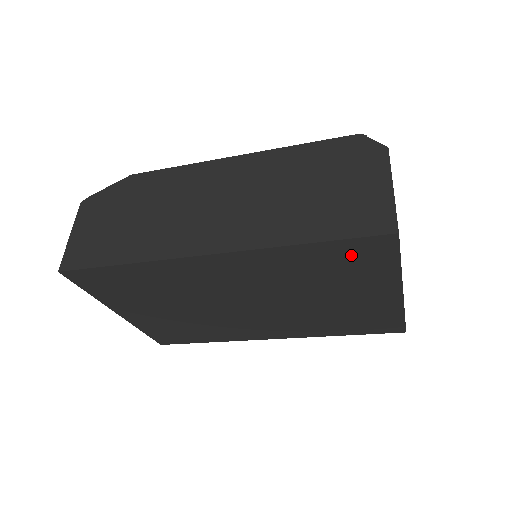
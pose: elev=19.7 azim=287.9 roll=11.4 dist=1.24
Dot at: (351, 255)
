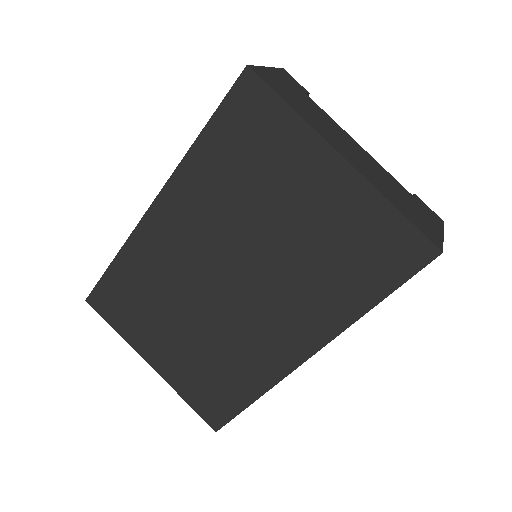
Dot at: (241, 126)
